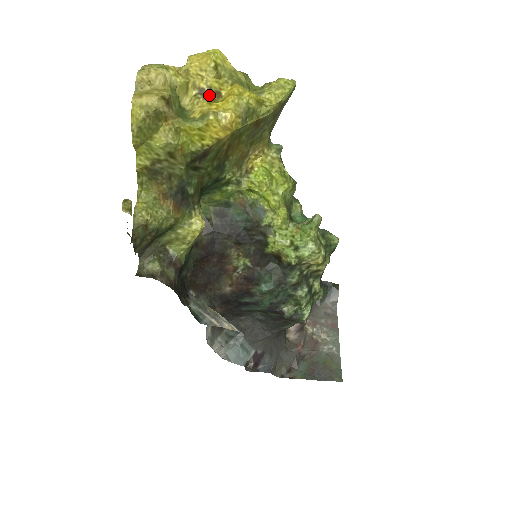
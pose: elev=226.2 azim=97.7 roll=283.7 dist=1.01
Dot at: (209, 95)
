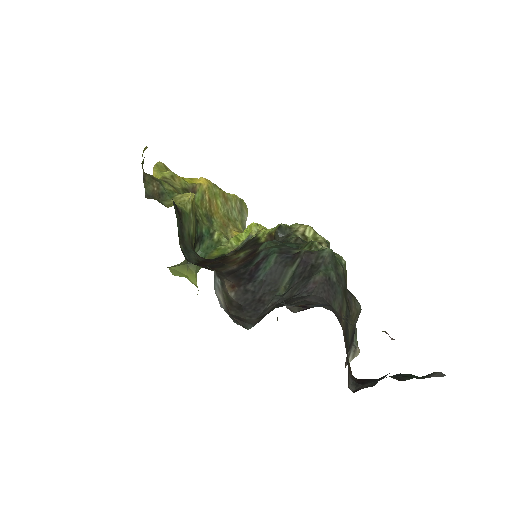
Dot at: occluded
